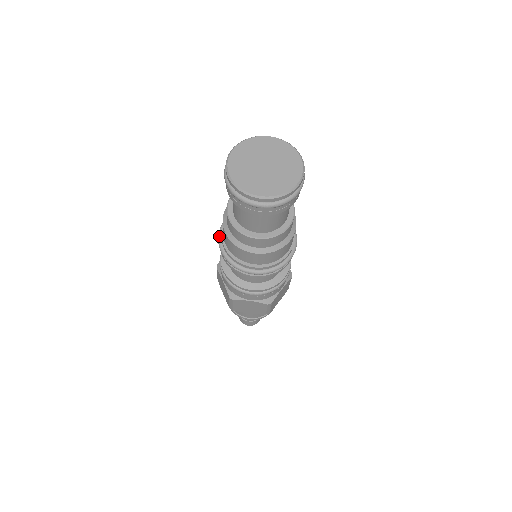
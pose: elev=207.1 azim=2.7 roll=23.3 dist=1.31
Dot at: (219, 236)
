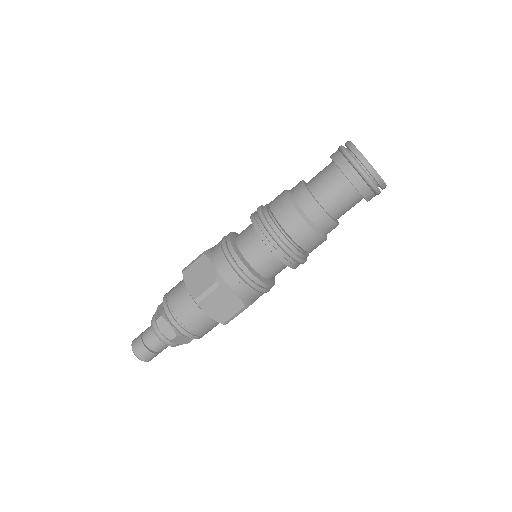
Dot at: (261, 211)
